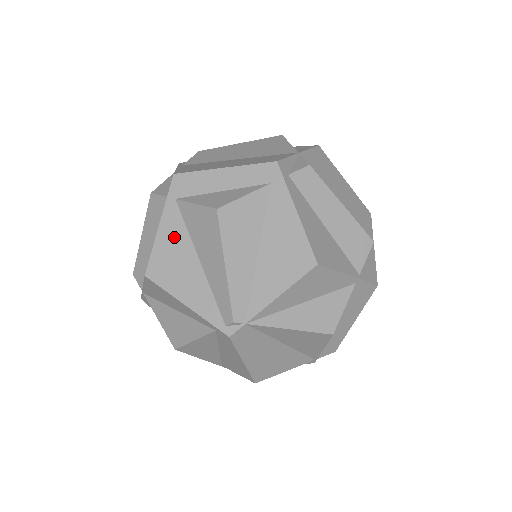
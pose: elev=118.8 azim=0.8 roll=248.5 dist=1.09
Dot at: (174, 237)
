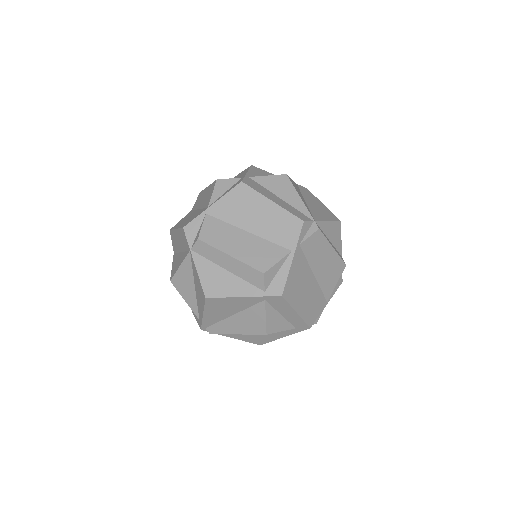
Dot at: (240, 304)
